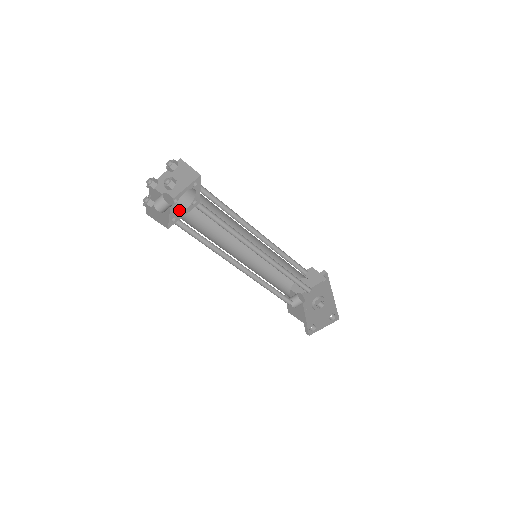
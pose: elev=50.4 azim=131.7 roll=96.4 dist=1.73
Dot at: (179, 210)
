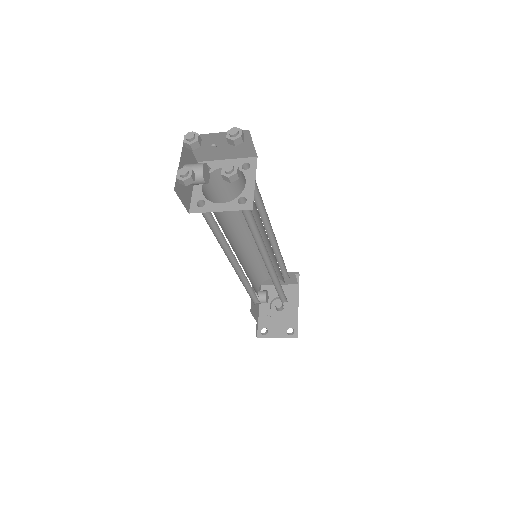
Dot at: (207, 185)
